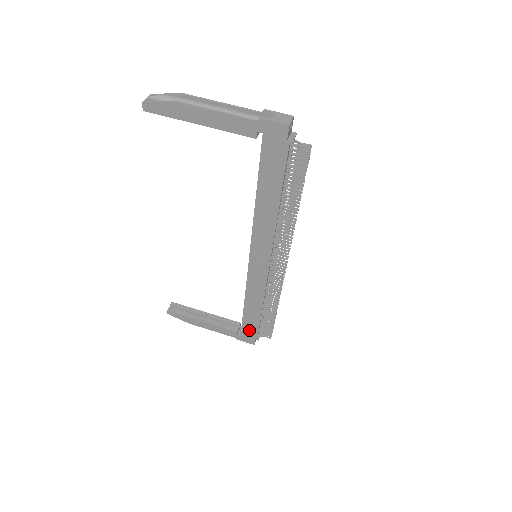
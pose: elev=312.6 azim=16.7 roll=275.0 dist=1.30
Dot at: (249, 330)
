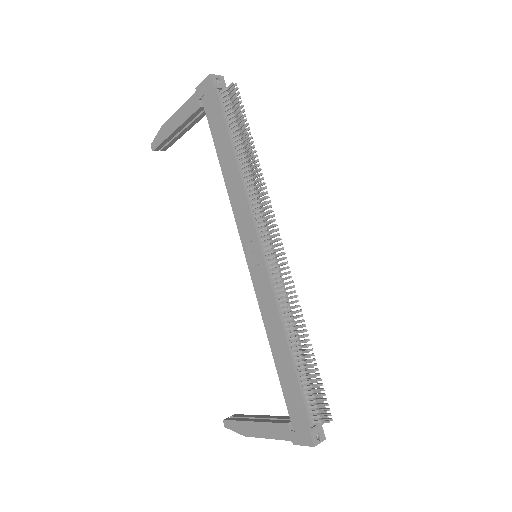
Dot at: (295, 408)
